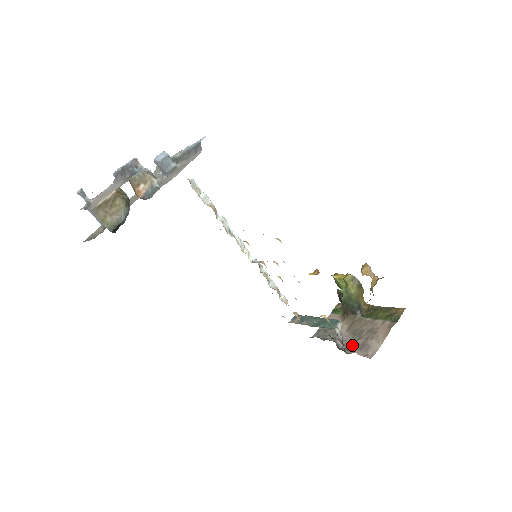
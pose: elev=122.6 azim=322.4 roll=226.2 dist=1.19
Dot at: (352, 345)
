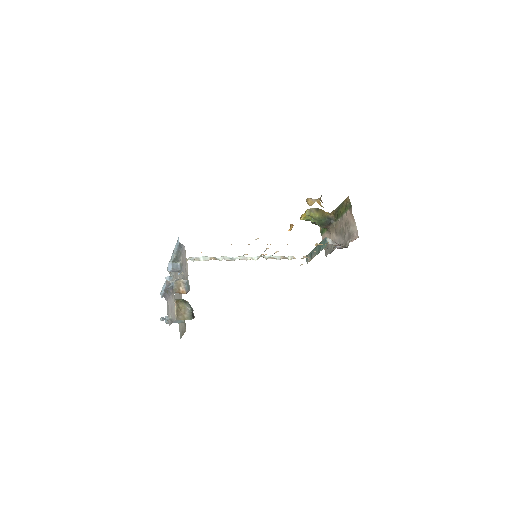
Dot at: (345, 240)
